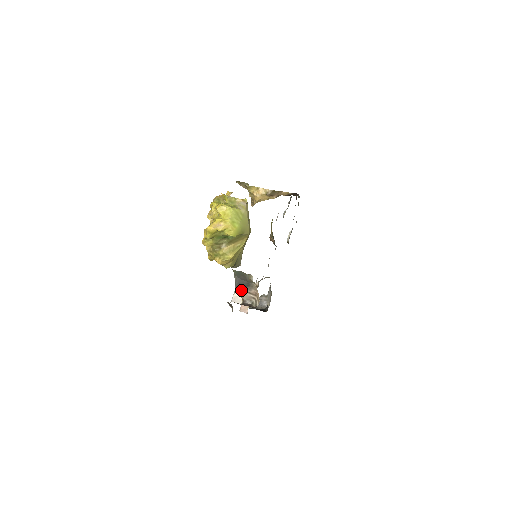
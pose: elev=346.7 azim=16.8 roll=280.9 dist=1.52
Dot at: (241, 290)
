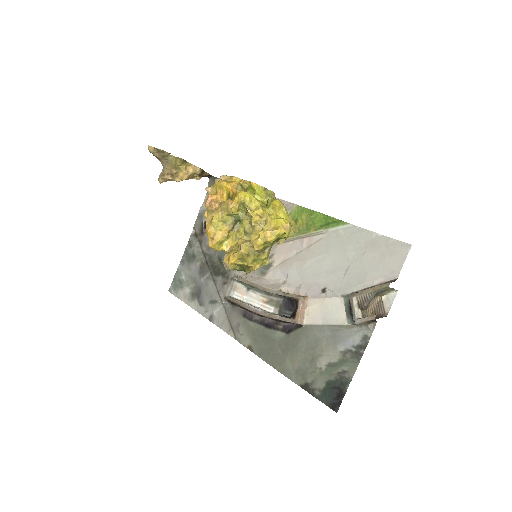
Dot at: occluded
